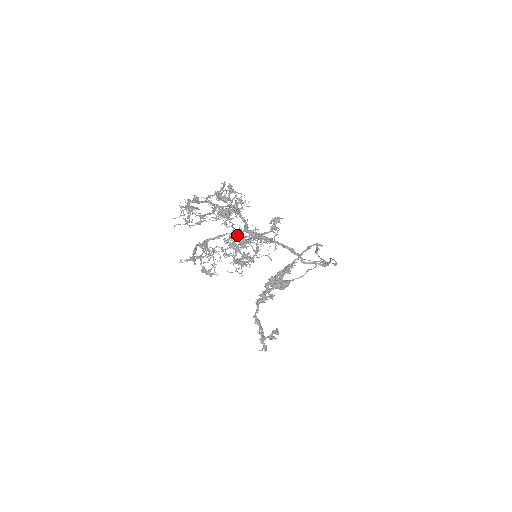
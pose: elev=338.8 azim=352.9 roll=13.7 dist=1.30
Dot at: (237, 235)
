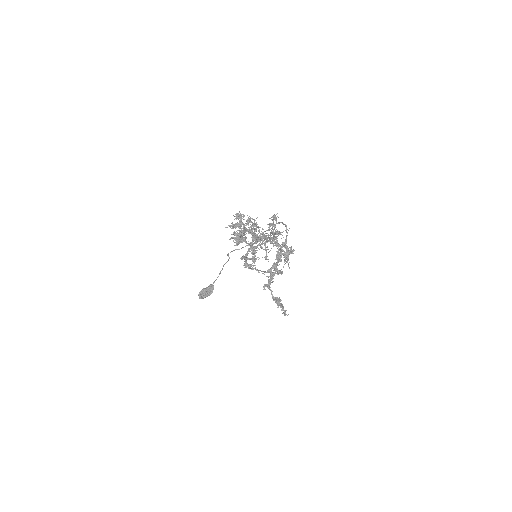
Dot at: (273, 239)
